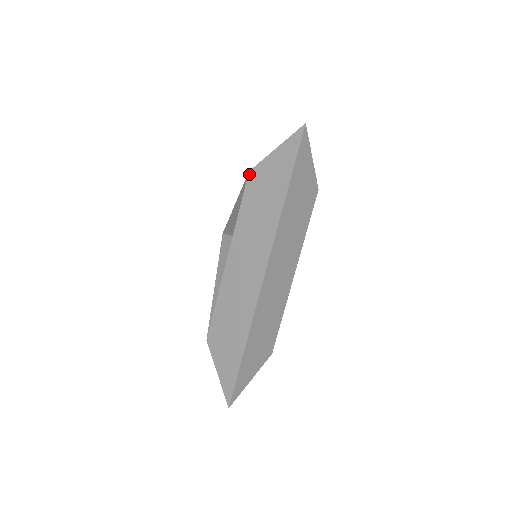
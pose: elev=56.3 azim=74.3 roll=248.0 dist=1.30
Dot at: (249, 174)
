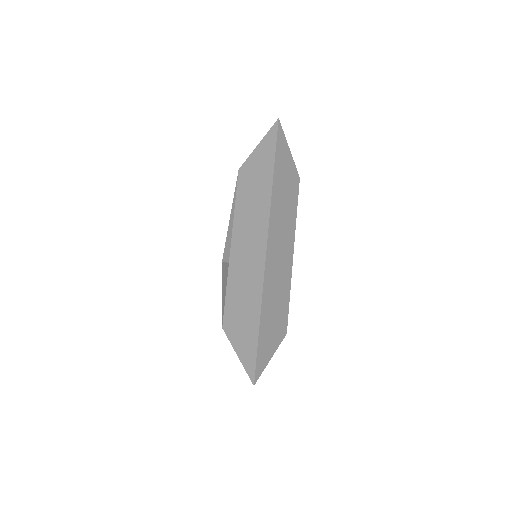
Dot at: (239, 171)
